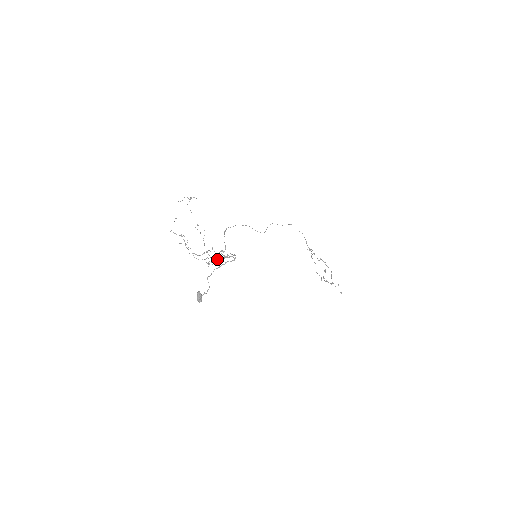
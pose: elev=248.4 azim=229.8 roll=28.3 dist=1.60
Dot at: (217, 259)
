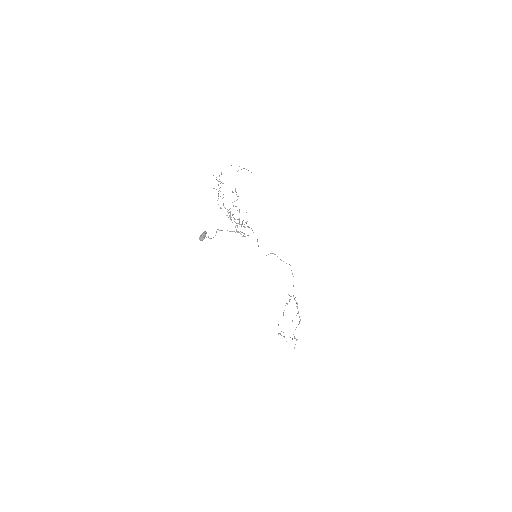
Dot at: (238, 219)
